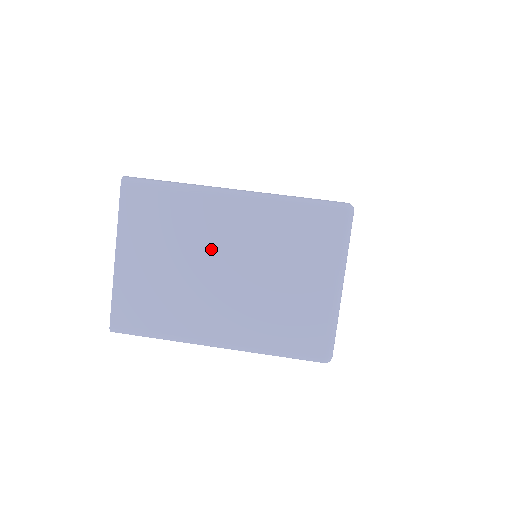
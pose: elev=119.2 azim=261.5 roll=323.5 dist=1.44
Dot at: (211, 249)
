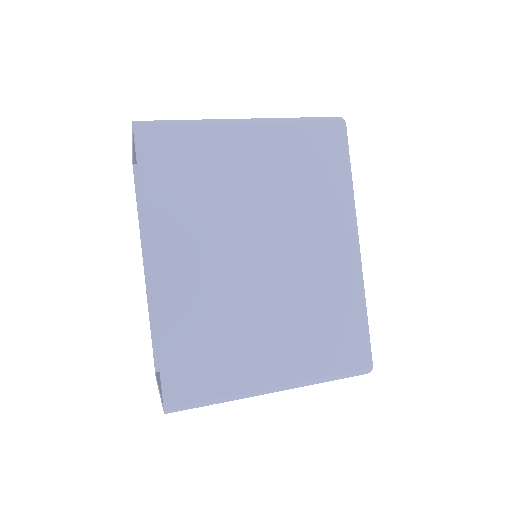
Dot at: occluded
